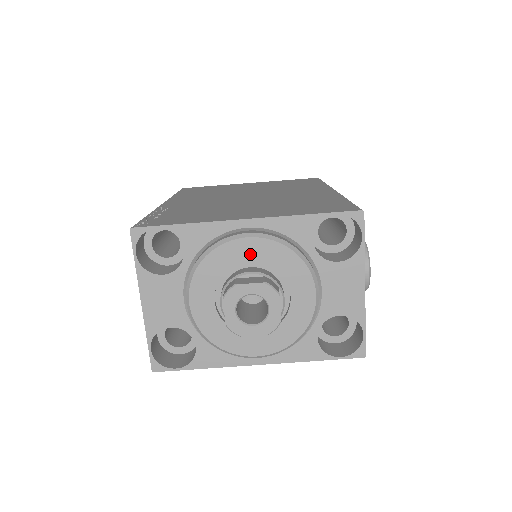
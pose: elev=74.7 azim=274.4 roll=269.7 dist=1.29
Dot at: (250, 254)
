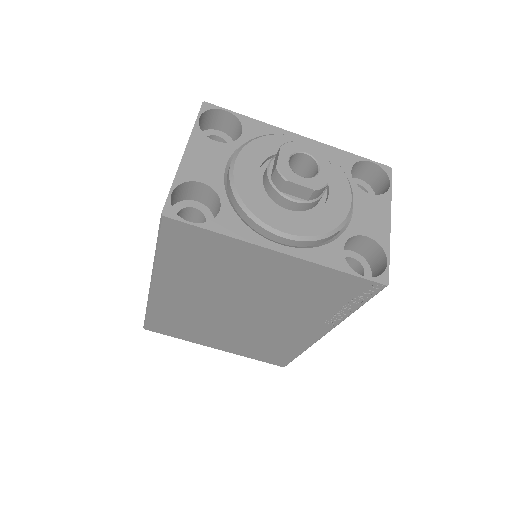
Dot at: occluded
